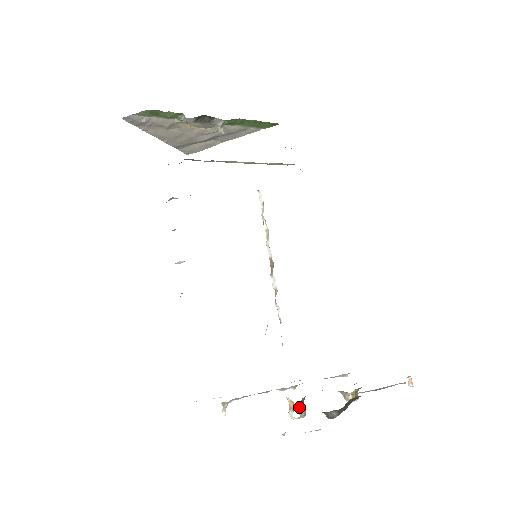
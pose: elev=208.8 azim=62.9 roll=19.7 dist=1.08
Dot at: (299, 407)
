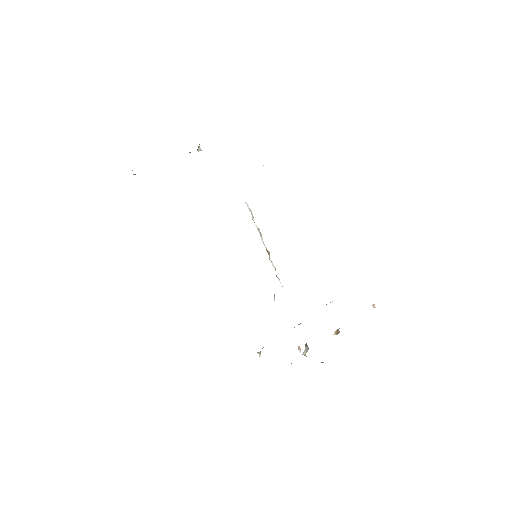
Dot at: (304, 351)
